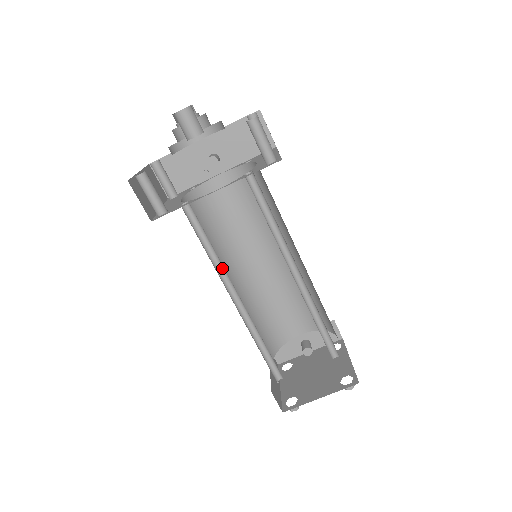
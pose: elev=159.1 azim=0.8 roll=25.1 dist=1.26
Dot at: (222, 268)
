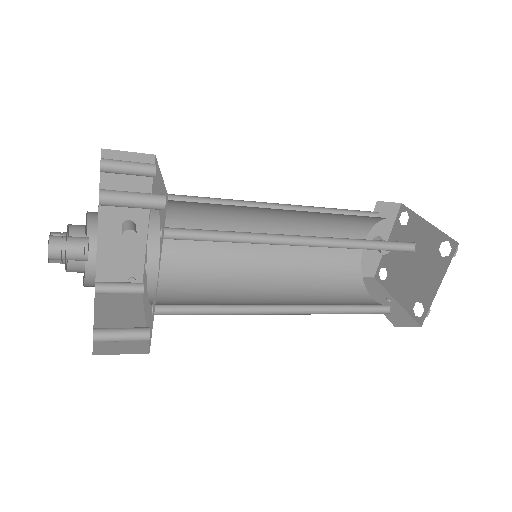
Dot at: (243, 306)
